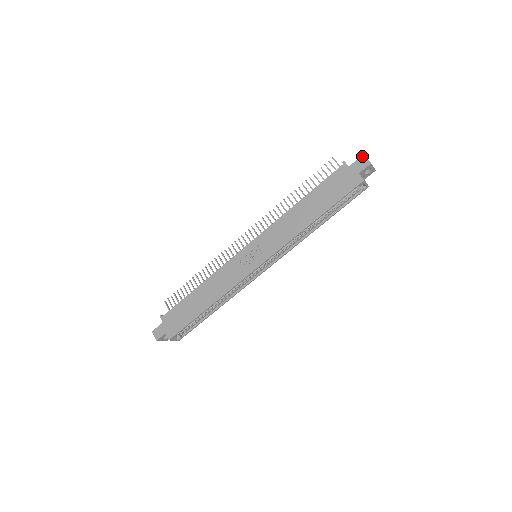
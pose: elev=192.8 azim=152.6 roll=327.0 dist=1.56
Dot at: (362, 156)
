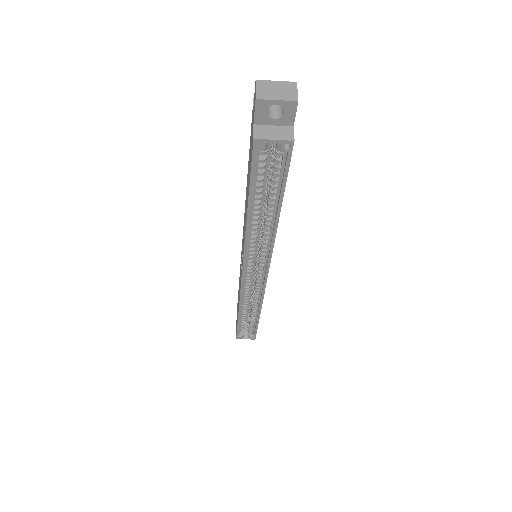
Dot at: (255, 84)
